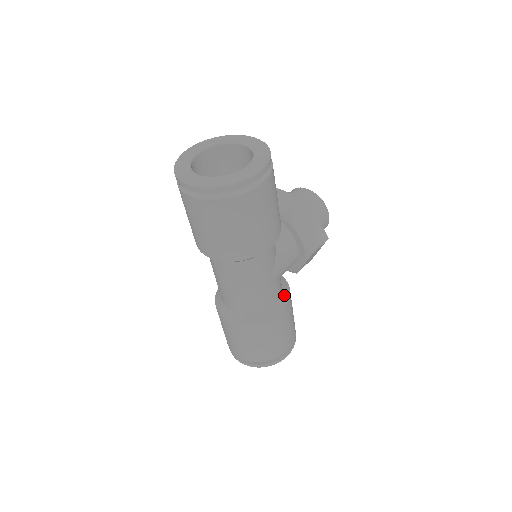
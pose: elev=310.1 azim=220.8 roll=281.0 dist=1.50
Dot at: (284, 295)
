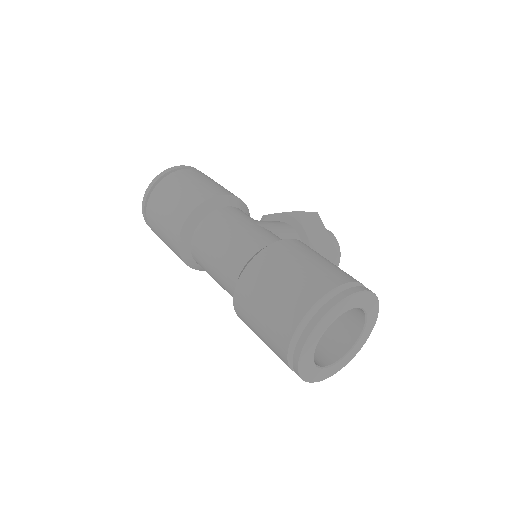
Dot at: occluded
